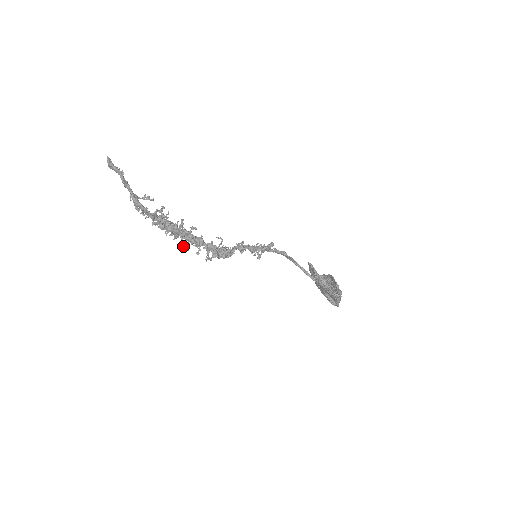
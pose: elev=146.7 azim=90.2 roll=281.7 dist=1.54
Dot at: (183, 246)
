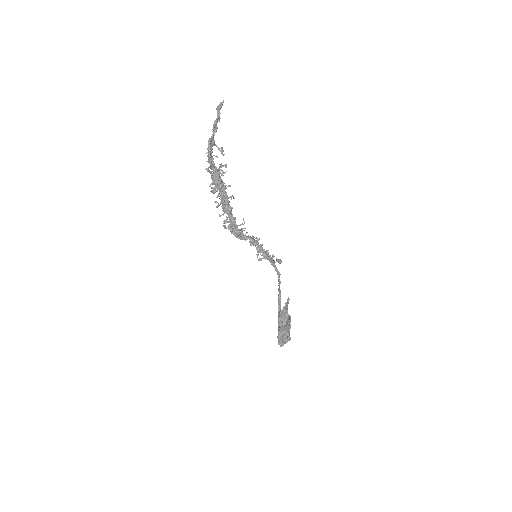
Dot at: (215, 202)
